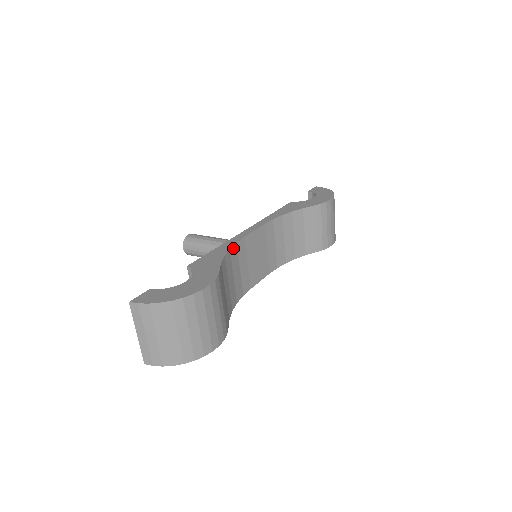
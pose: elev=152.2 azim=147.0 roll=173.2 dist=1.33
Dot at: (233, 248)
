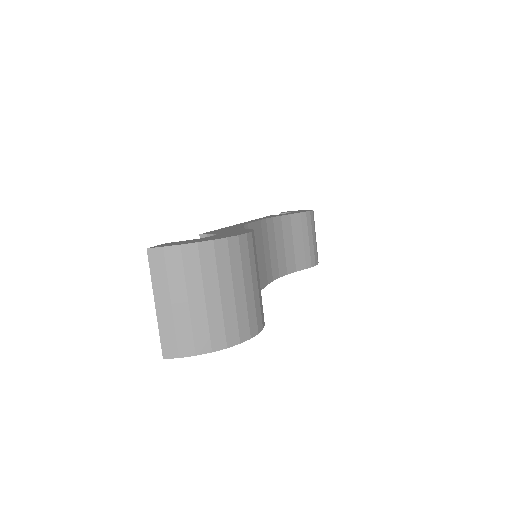
Dot at: occluded
